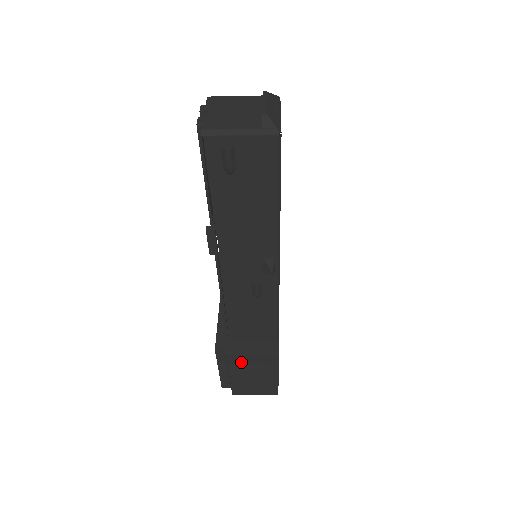
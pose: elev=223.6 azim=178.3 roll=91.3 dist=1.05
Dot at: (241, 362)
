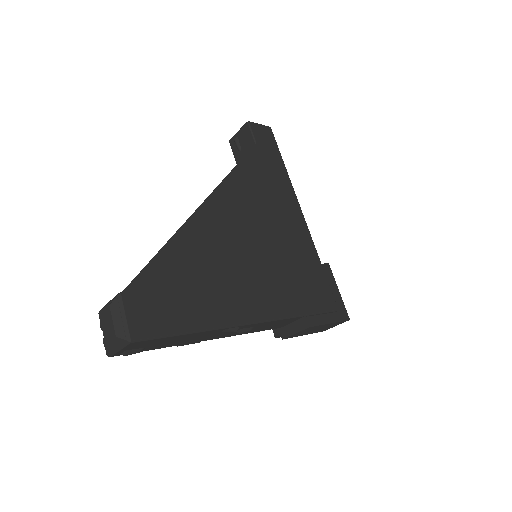
Dot at: (297, 335)
